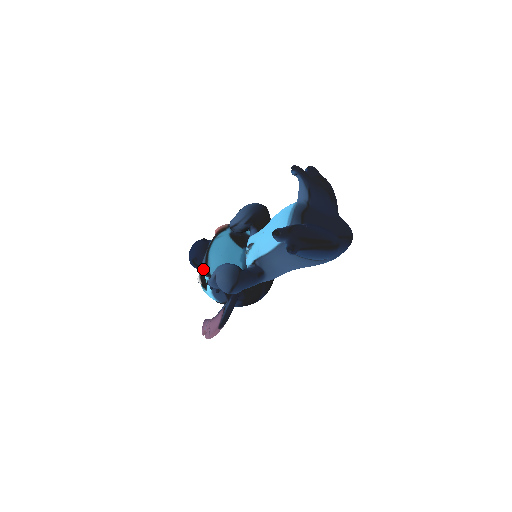
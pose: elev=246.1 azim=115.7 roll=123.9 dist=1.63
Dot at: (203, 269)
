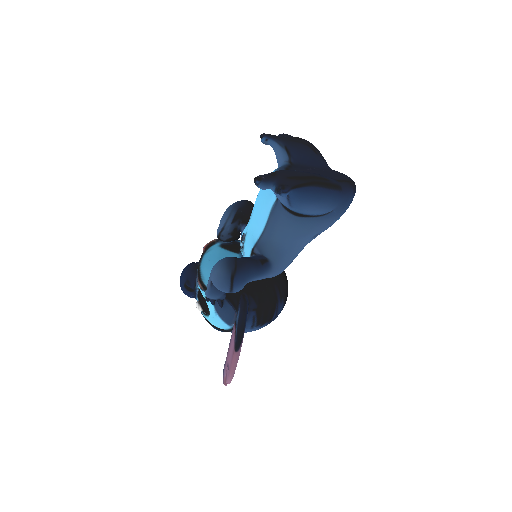
Dot at: (199, 289)
